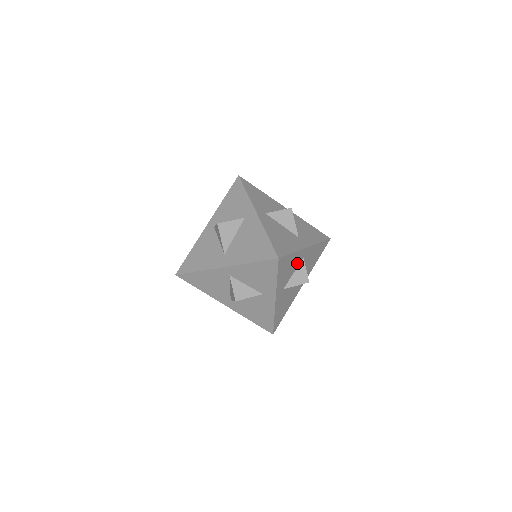
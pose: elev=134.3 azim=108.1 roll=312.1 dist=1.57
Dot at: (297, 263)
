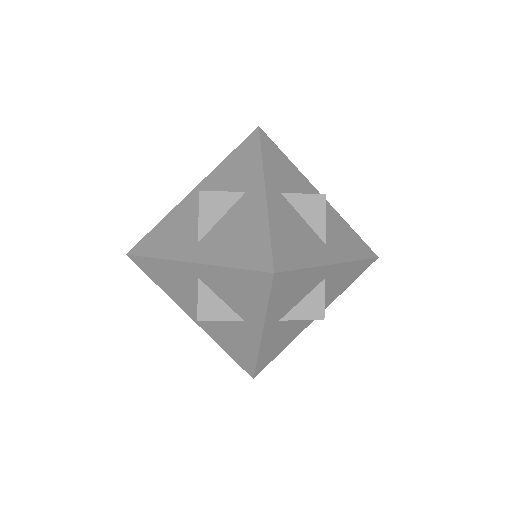
Dot at: (304, 191)
